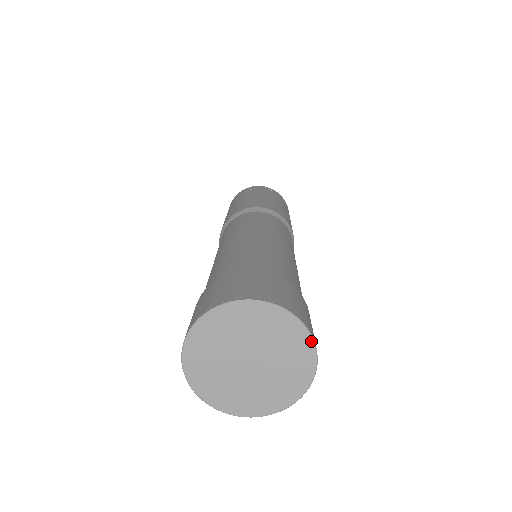
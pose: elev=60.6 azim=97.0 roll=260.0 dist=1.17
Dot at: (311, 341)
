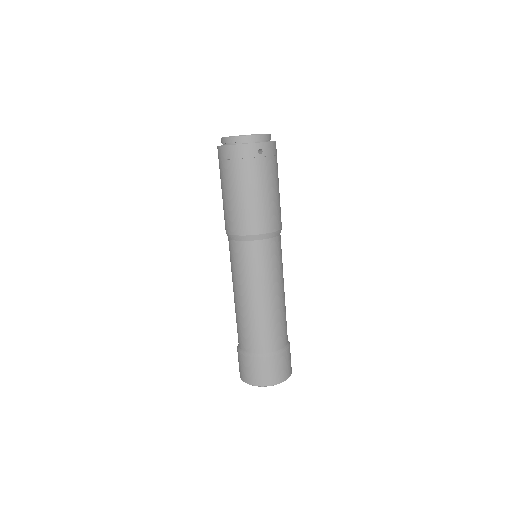
Dot at: occluded
